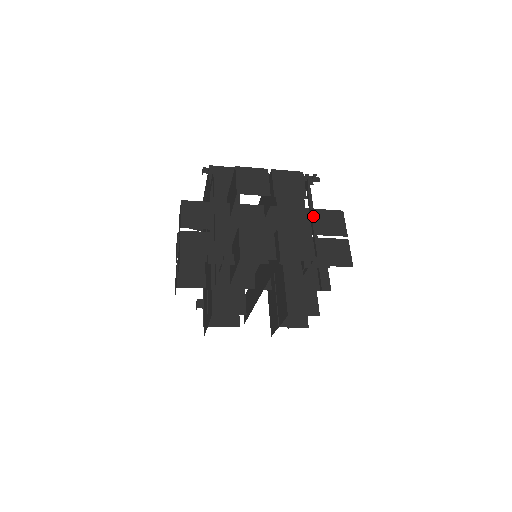
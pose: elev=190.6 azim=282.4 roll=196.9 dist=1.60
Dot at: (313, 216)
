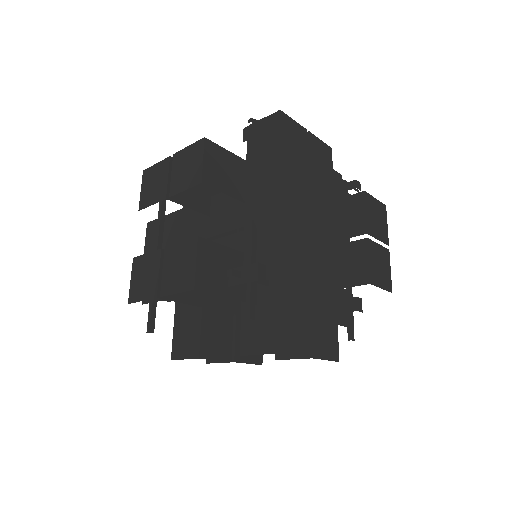
Dot at: (251, 192)
